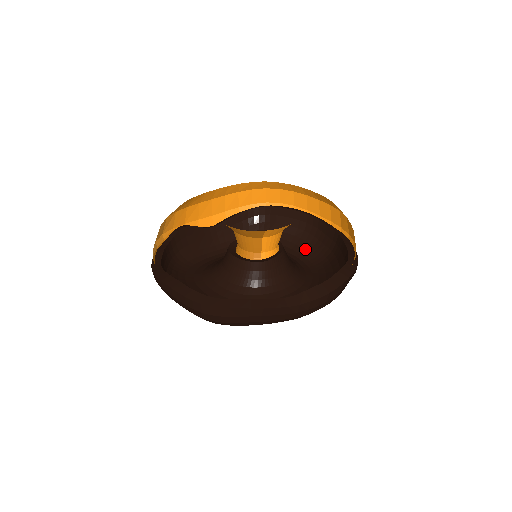
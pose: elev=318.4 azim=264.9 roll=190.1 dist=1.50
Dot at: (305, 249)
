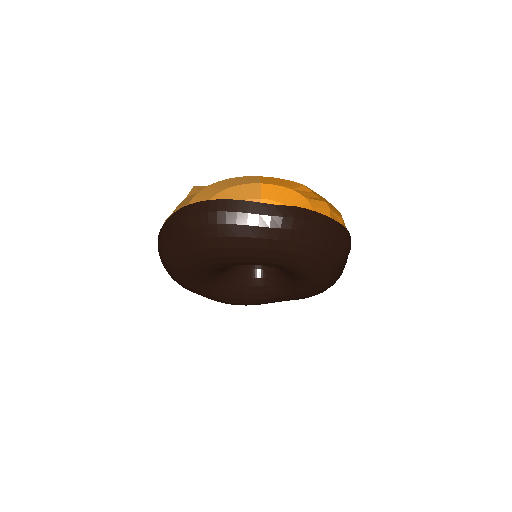
Dot at: occluded
